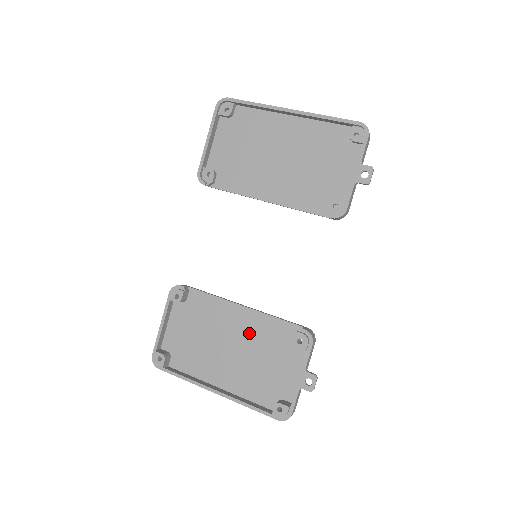
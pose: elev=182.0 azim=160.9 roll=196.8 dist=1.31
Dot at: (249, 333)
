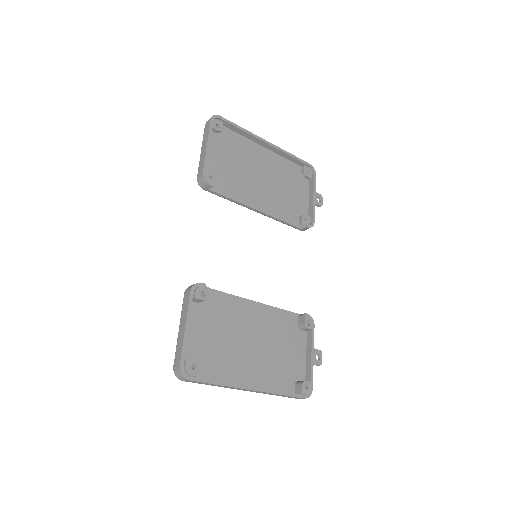
Dot at: (263, 326)
